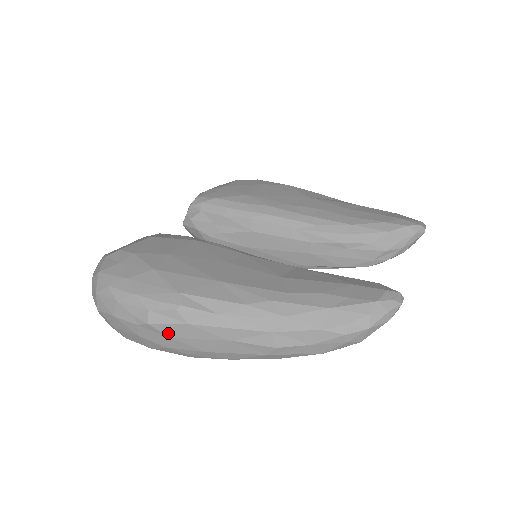
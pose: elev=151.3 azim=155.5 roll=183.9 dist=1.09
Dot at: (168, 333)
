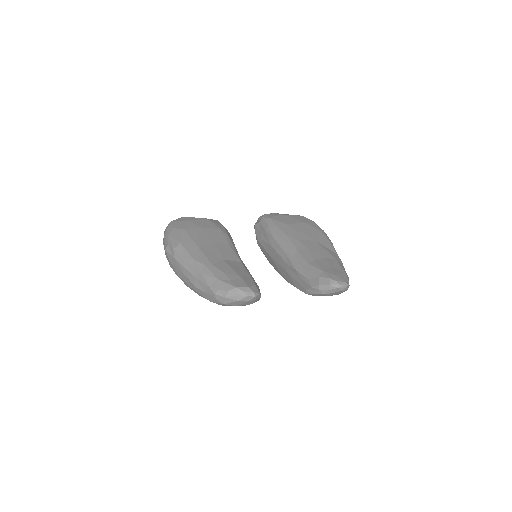
Dot at: (169, 258)
